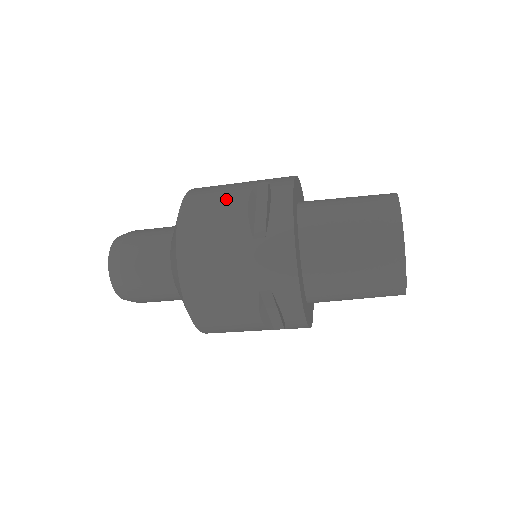
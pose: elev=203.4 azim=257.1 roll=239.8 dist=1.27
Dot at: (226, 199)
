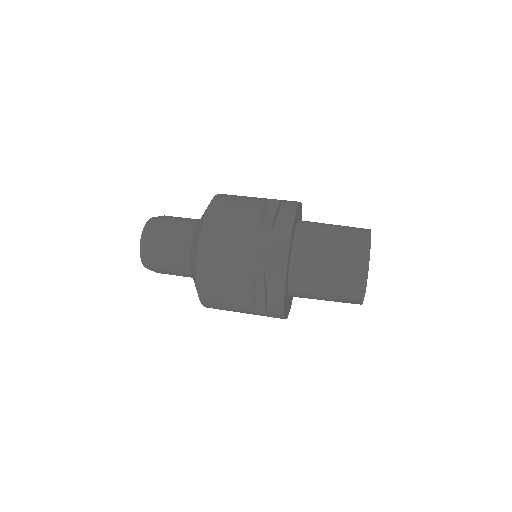
Dot at: (232, 289)
